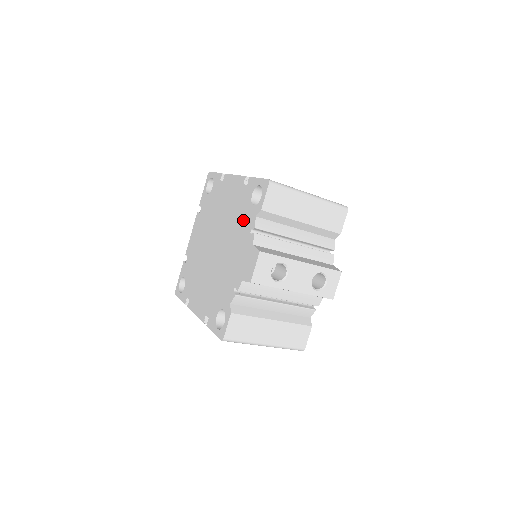
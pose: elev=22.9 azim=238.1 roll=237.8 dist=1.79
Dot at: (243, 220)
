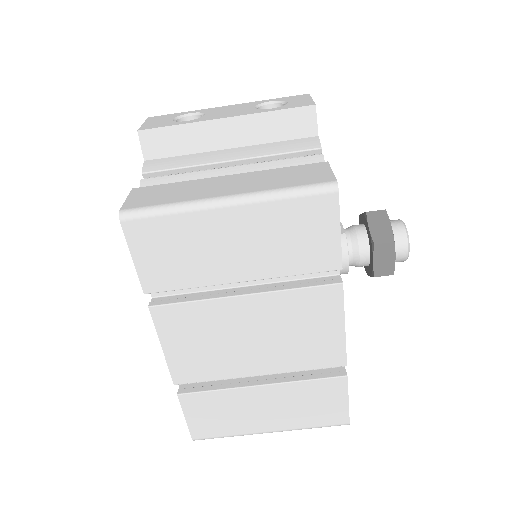
Dot at: occluded
